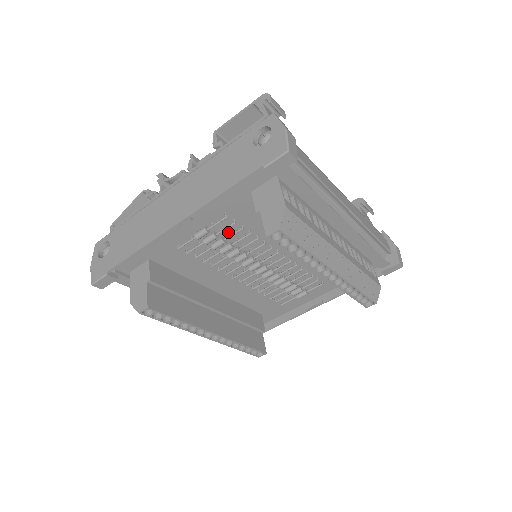
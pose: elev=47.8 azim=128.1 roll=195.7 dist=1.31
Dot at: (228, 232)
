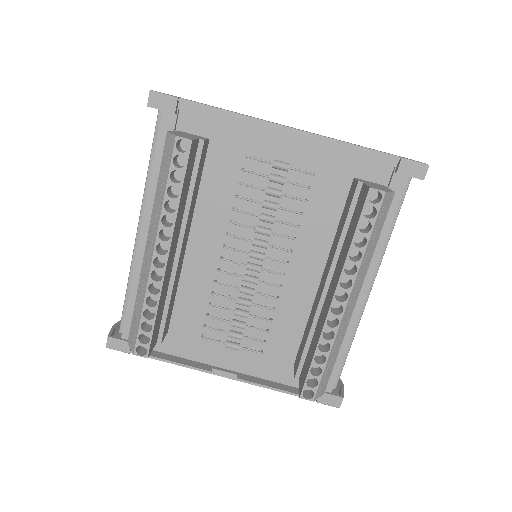
Dot at: (290, 193)
